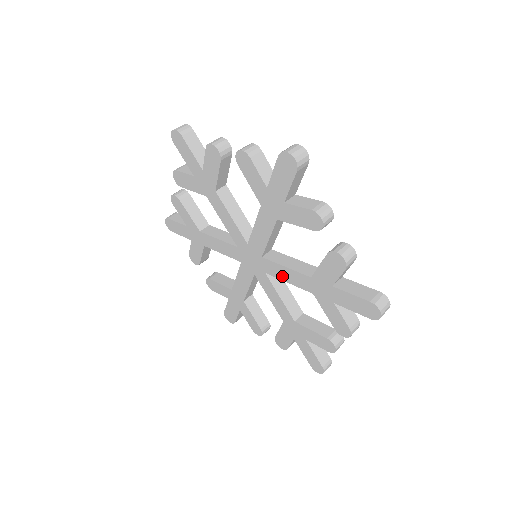
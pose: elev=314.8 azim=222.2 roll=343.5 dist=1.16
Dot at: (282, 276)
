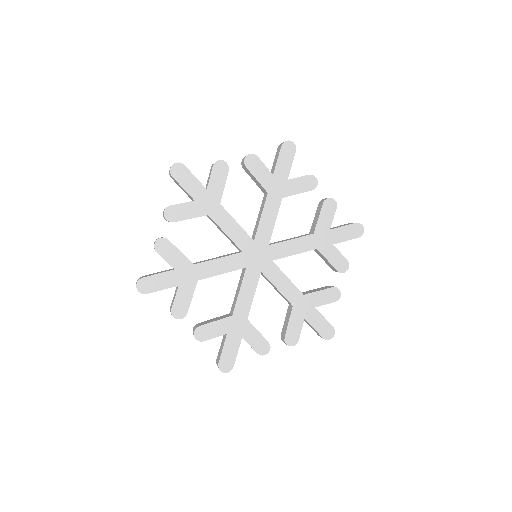
Dot at: (289, 251)
